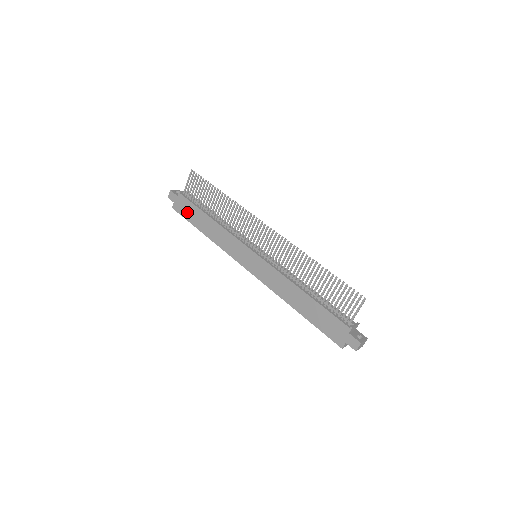
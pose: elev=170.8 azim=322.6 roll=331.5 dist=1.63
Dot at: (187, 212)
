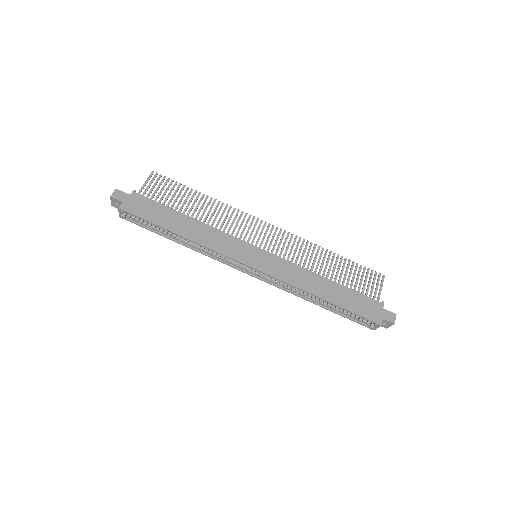
Dot at: (149, 212)
